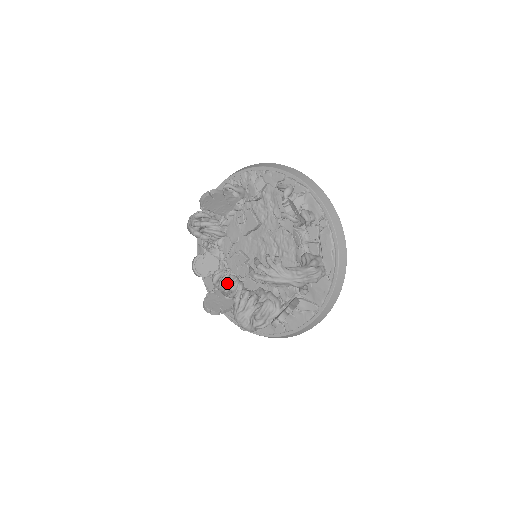
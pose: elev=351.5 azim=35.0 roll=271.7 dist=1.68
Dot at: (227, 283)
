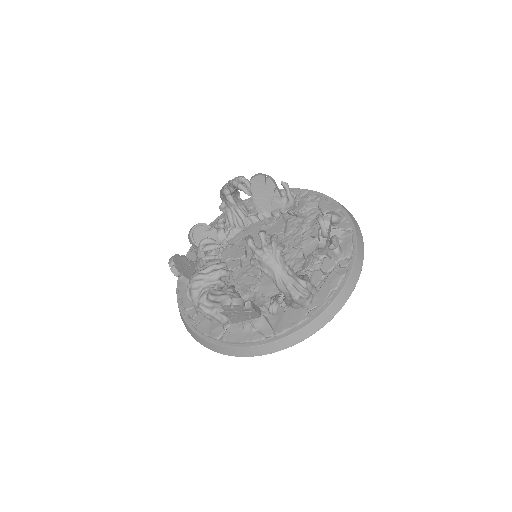
Dot at: occluded
